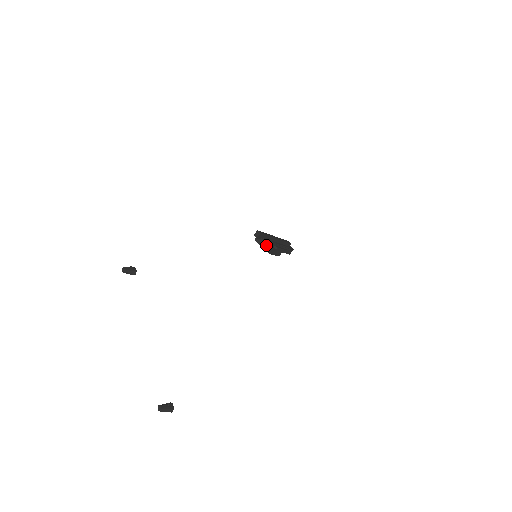
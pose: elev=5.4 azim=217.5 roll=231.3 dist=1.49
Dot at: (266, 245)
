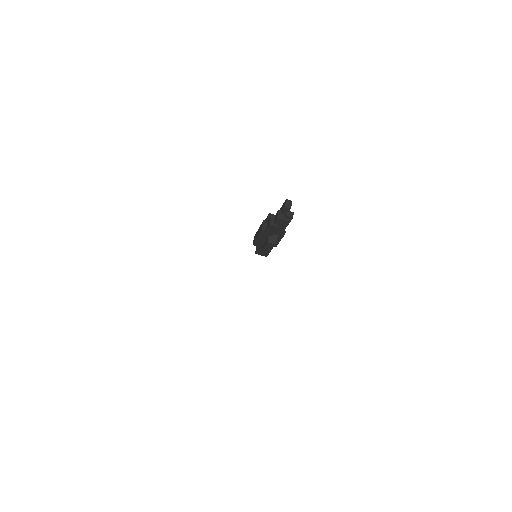
Dot at: (288, 223)
